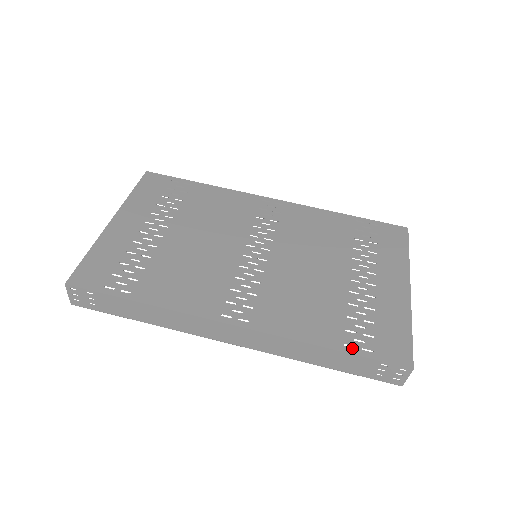
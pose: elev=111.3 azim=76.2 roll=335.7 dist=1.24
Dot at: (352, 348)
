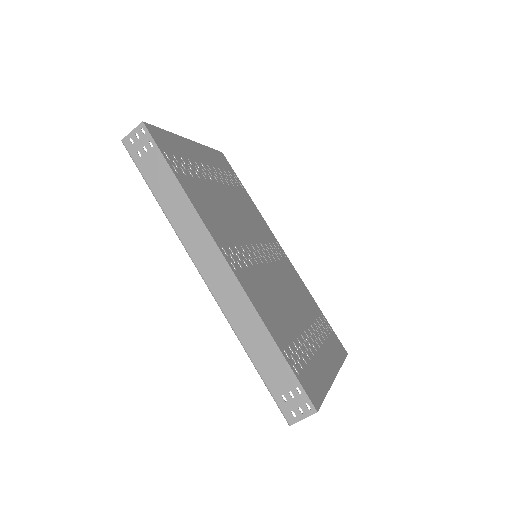
Dot at: (288, 357)
